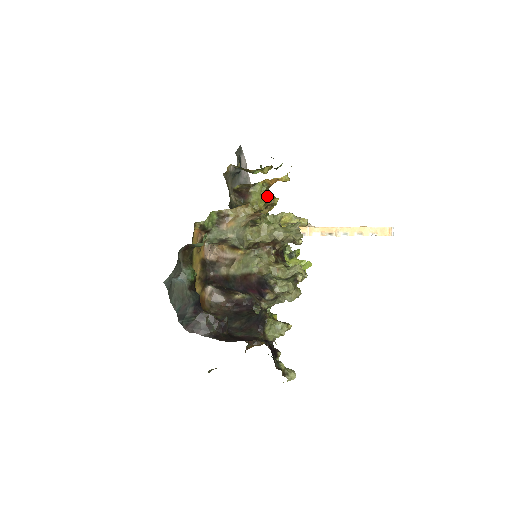
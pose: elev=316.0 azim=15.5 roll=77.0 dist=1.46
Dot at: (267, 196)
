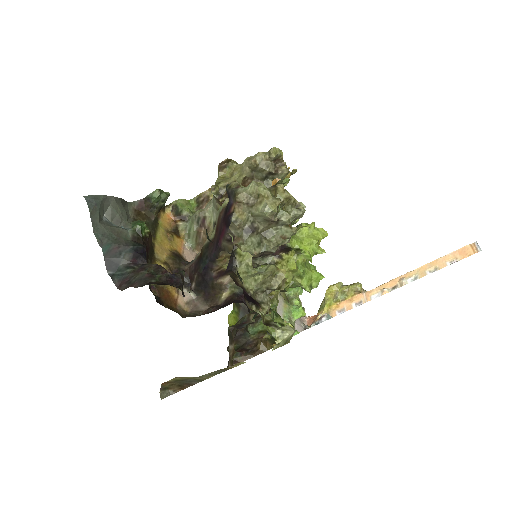
Dot at: occluded
